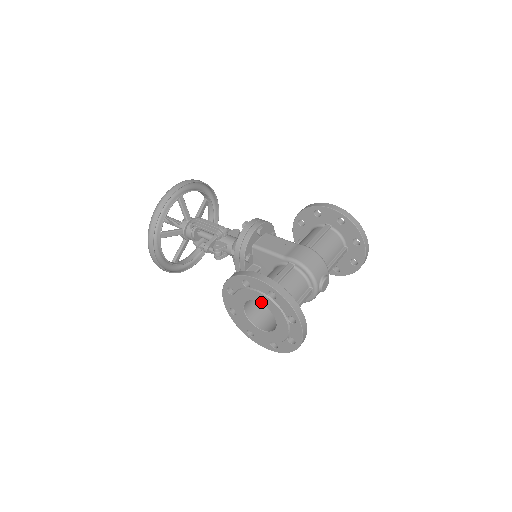
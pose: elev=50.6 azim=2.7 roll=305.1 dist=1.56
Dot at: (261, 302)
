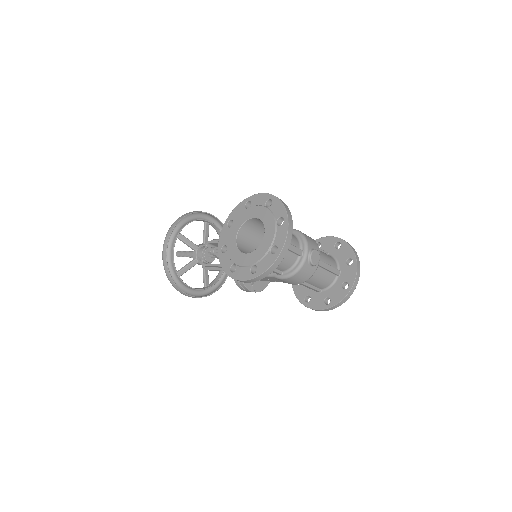
Dot at: (256, 216)
